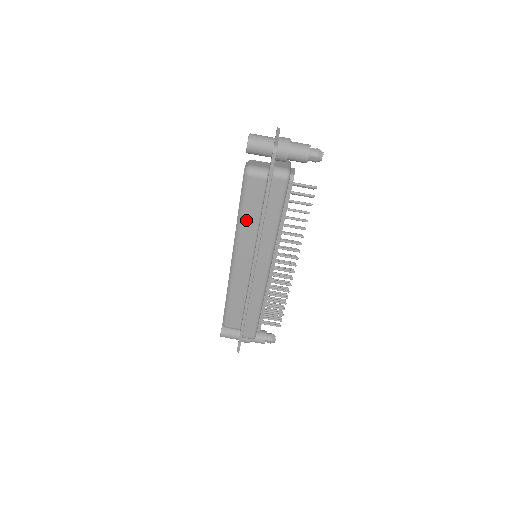
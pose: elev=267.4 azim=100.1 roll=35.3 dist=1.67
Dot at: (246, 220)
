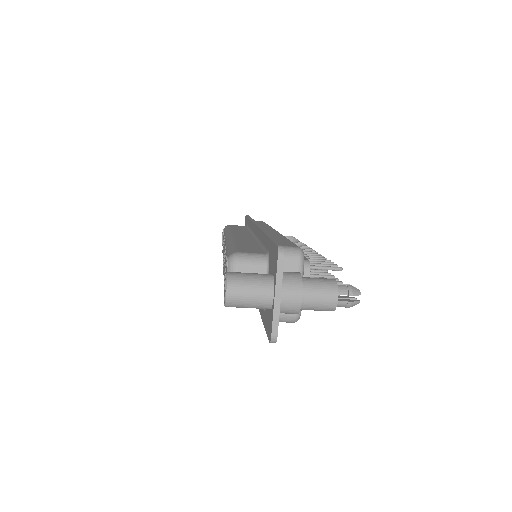
Dot at: occluded
